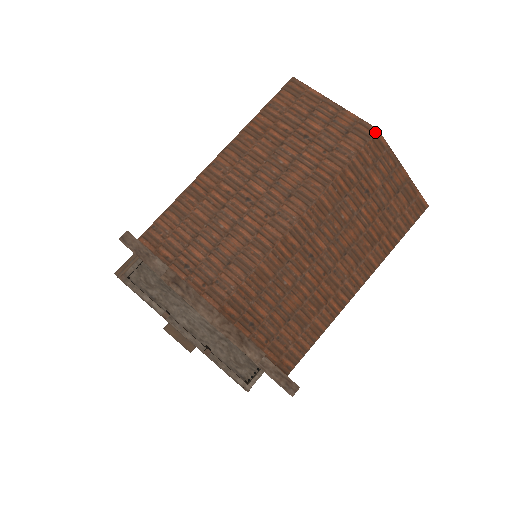
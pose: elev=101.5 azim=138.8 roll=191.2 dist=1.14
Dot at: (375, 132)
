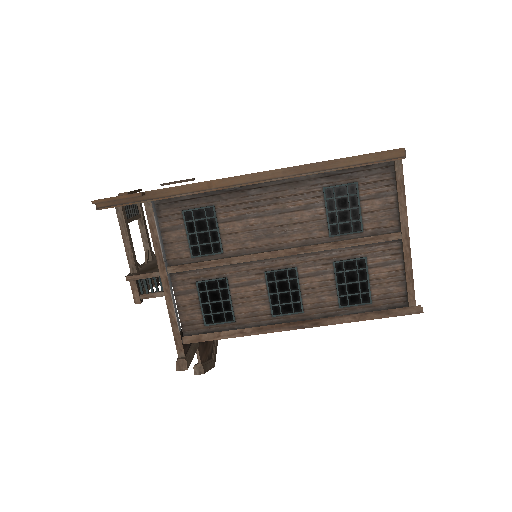
Dot at: occluded
